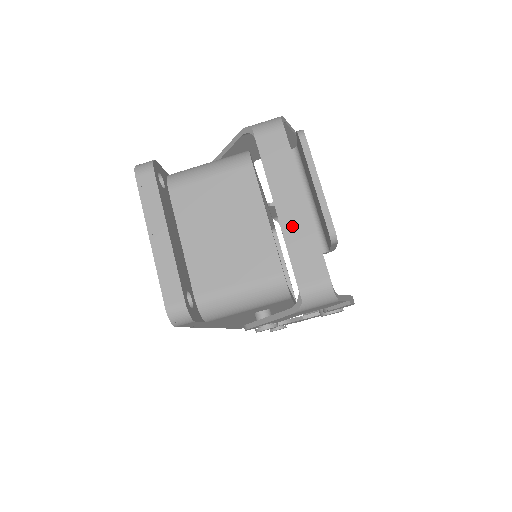
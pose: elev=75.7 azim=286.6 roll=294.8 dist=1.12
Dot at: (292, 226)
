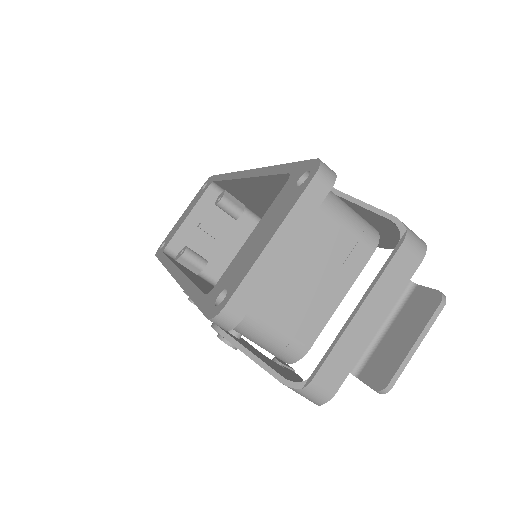
Dot at: (354, 333)
